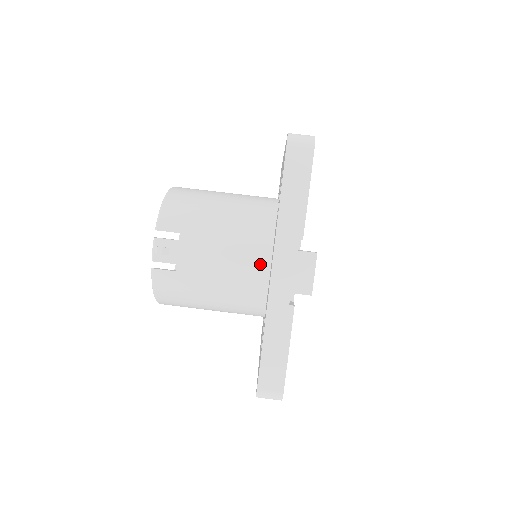
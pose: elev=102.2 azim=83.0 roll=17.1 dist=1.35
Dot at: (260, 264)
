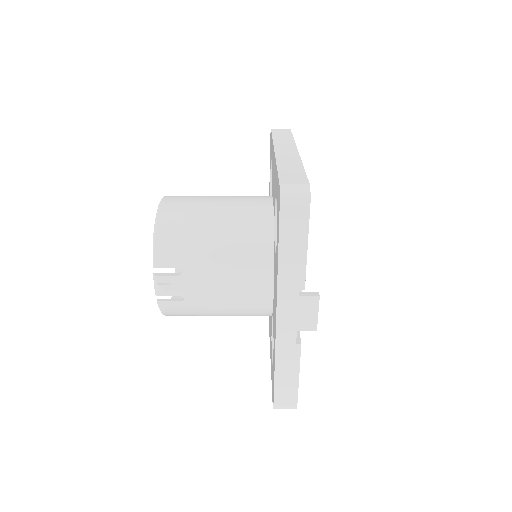
Dot at: (263, 288)
